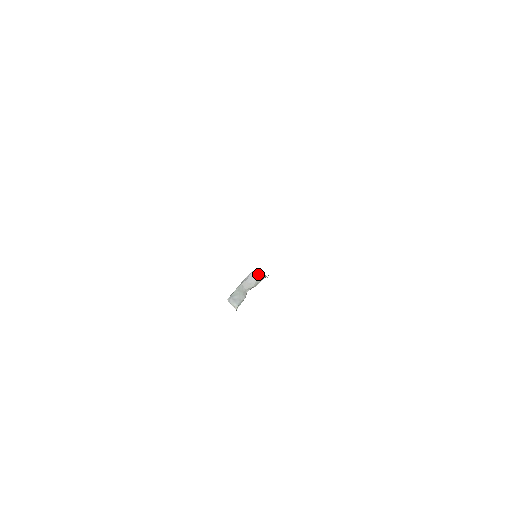
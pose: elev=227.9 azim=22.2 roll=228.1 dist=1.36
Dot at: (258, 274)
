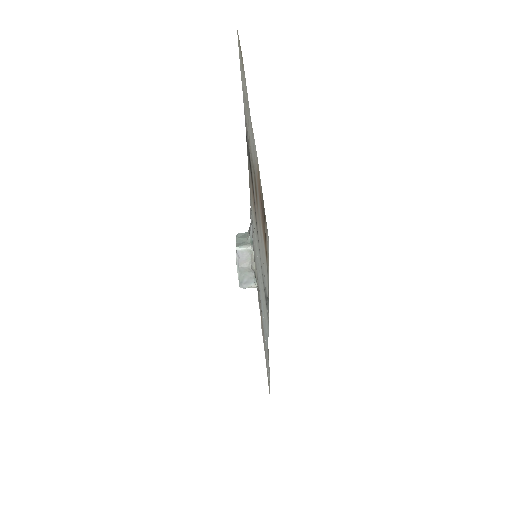
Dot at: (242, 244)
